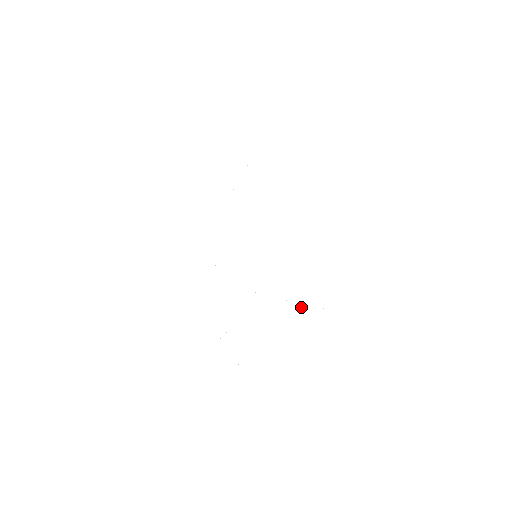
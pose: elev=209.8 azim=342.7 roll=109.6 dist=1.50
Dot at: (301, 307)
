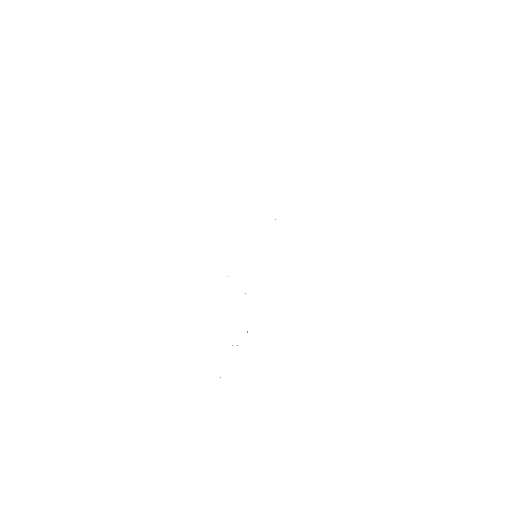
Dot at: occluded
